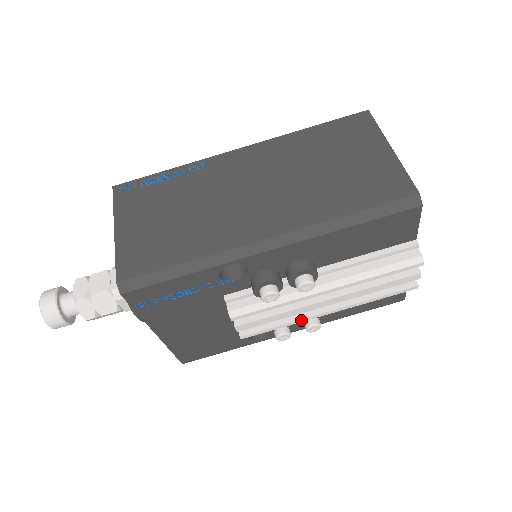
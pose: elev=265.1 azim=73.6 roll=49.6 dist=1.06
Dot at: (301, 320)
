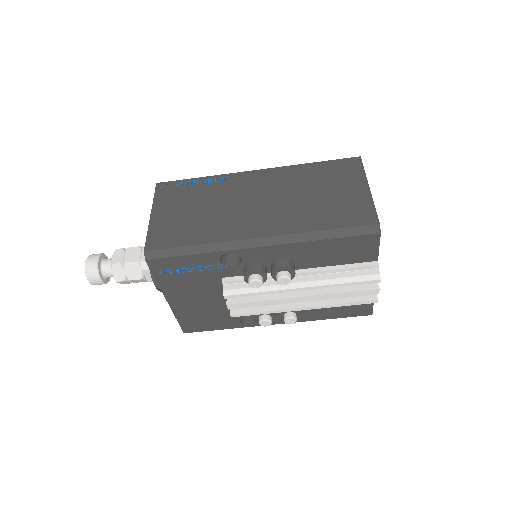
Dot at: (280, 311)
